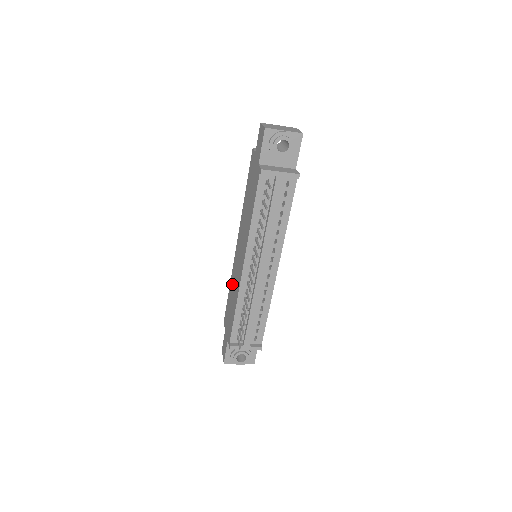
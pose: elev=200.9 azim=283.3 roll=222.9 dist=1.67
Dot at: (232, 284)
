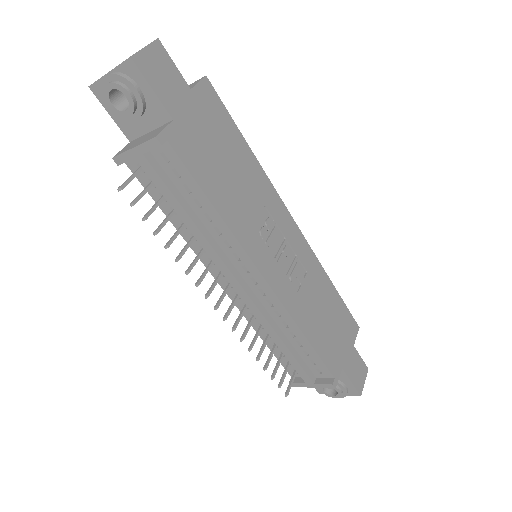
Dot at: occluded
